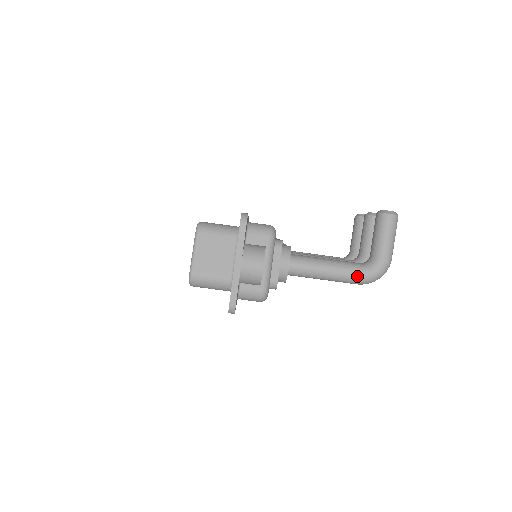
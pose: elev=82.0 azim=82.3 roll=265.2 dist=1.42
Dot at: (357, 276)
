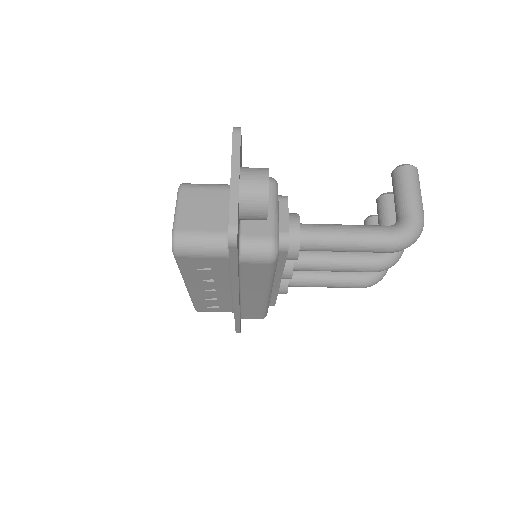
Dot at: (387, 236)
